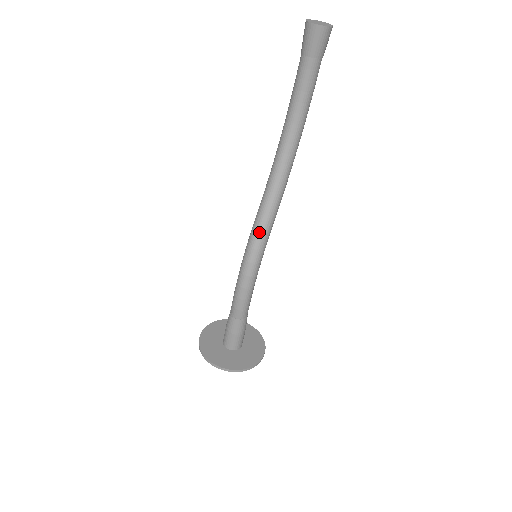
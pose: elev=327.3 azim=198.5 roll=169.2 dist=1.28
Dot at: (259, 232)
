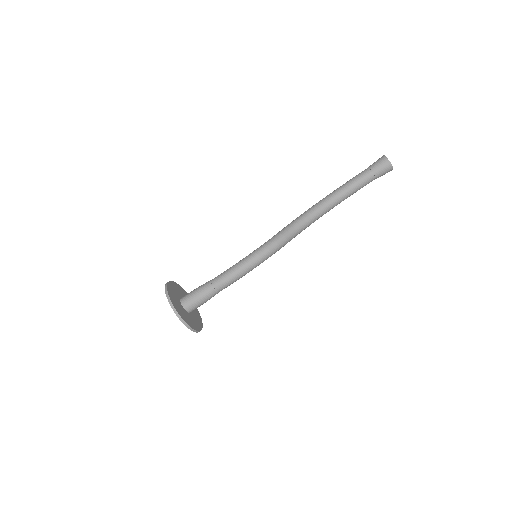
Dot at: (279, 242)
